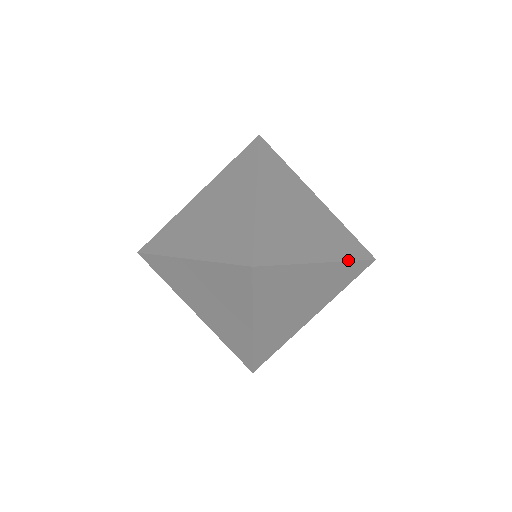
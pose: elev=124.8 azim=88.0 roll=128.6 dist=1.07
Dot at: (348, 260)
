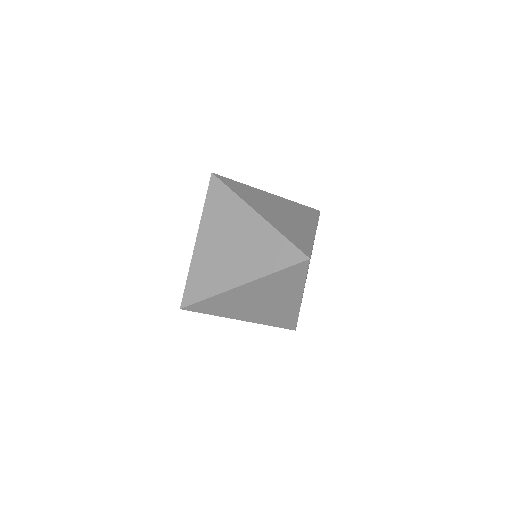
Dot at: (317, 221)
